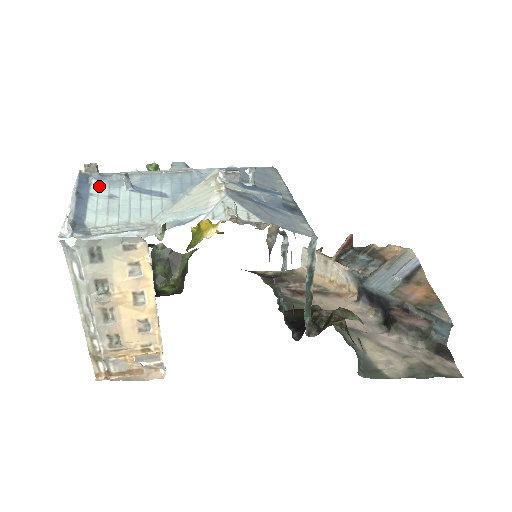
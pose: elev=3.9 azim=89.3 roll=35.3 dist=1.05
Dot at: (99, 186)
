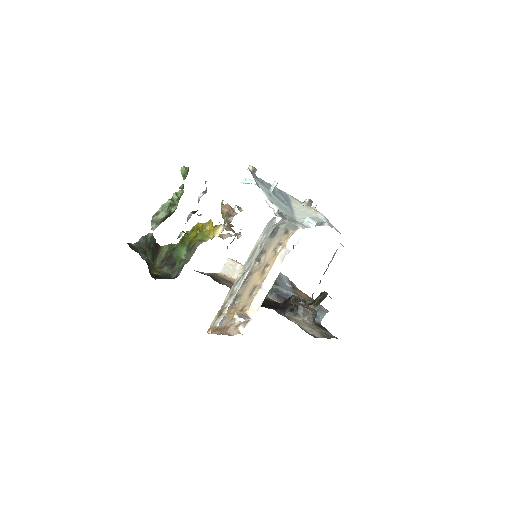
Dot at: (260, 184)
